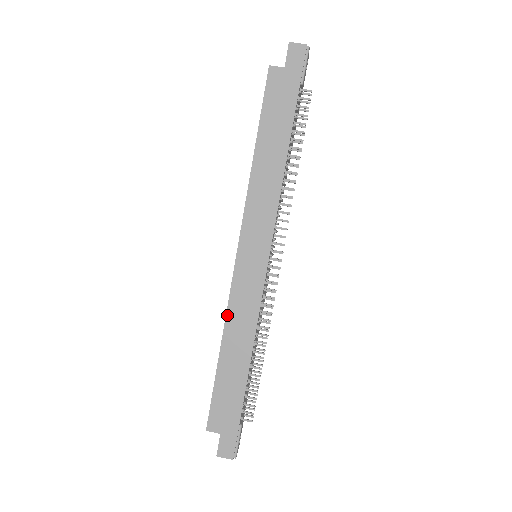
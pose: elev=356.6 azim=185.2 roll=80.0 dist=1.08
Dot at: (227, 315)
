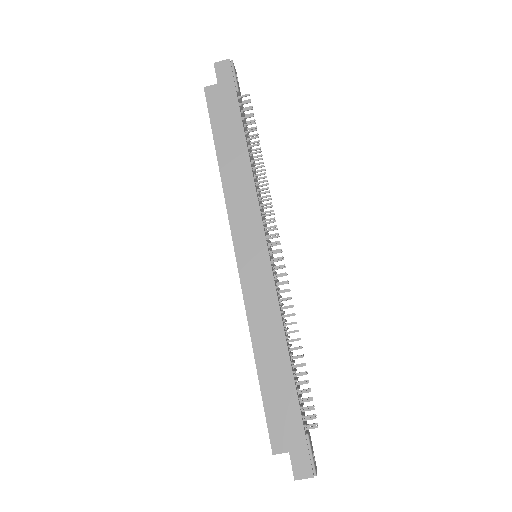
Dot at: (249, 321)
